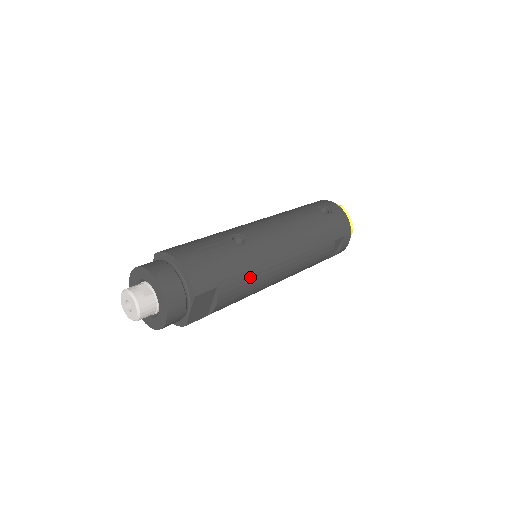
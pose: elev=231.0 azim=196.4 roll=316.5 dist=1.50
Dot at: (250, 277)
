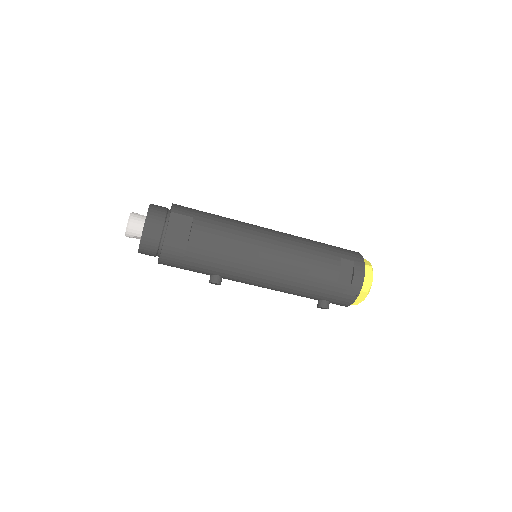
Dot at: (229, 230)
